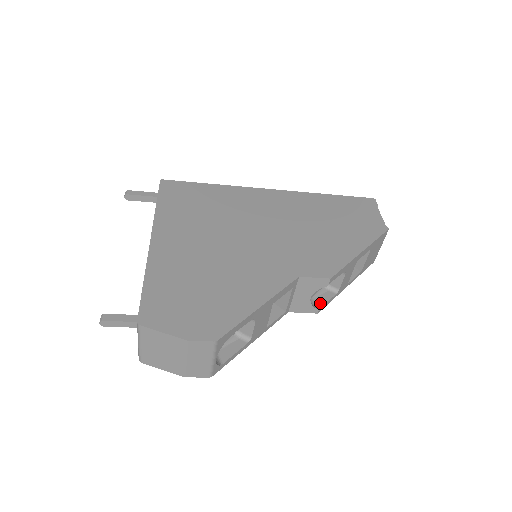
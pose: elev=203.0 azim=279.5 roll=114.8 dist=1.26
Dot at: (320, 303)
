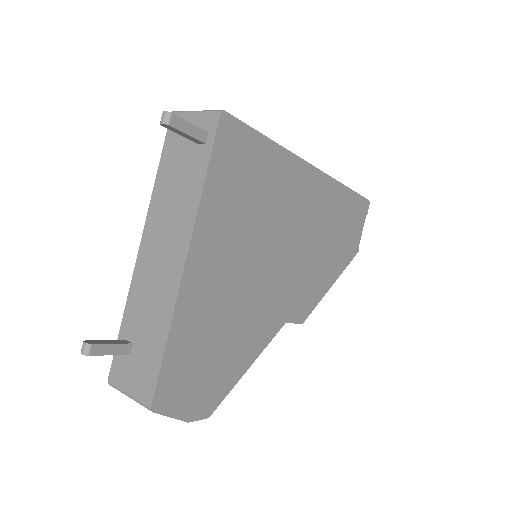
Dot at: occluded
